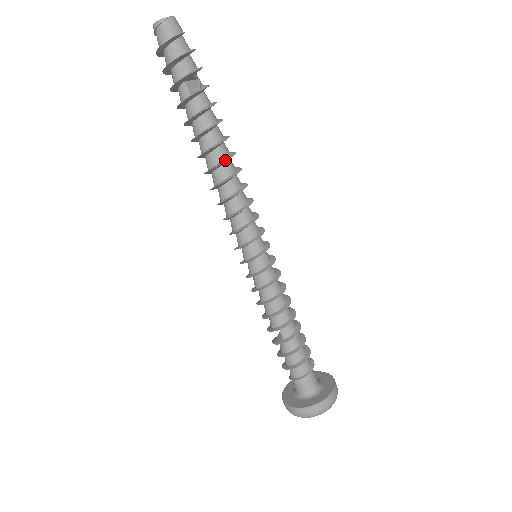
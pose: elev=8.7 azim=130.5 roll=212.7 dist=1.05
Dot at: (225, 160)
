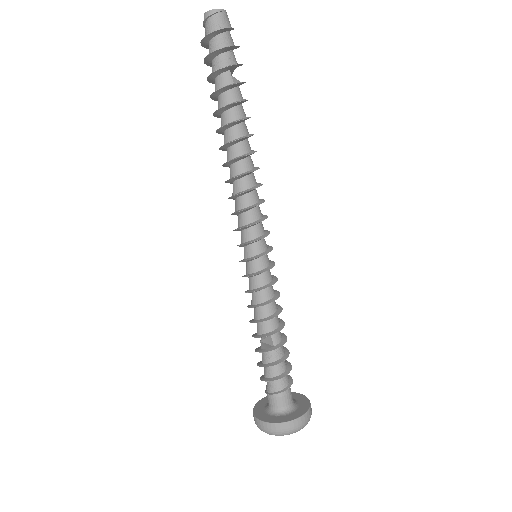
Dot at: (253, 152)
